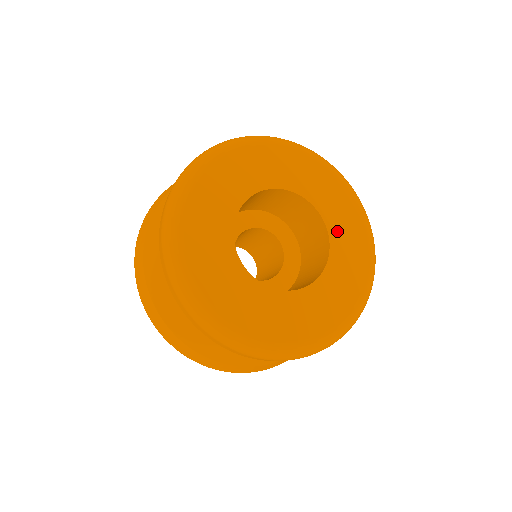
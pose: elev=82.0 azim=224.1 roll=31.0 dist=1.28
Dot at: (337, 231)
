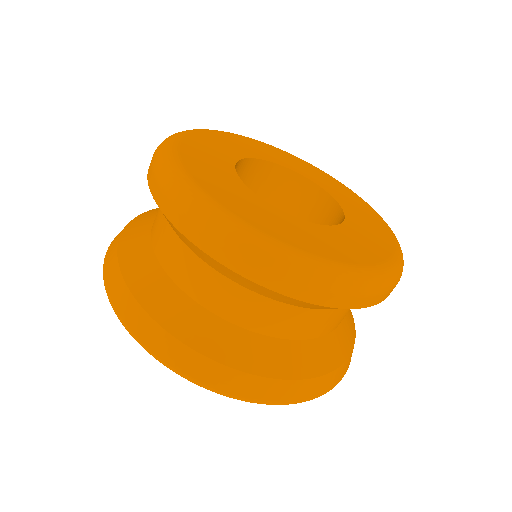
Dot at: (338, 196)
